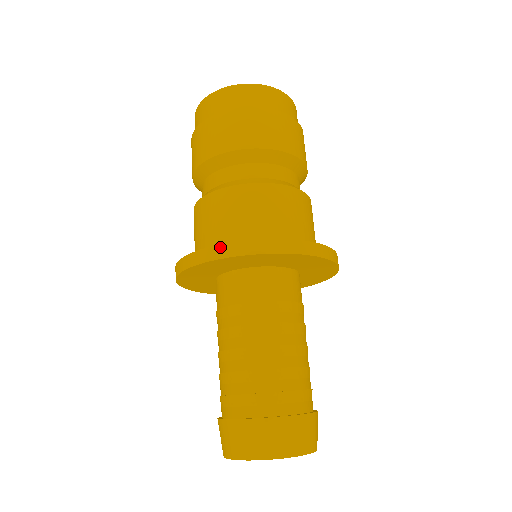
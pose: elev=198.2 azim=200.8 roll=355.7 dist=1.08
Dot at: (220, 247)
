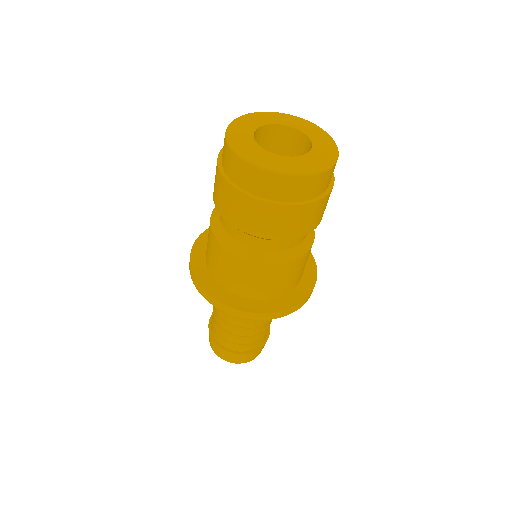
Dot at: (190, 262)
